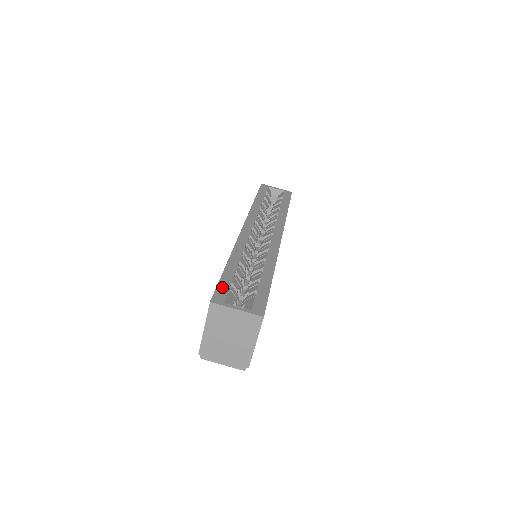
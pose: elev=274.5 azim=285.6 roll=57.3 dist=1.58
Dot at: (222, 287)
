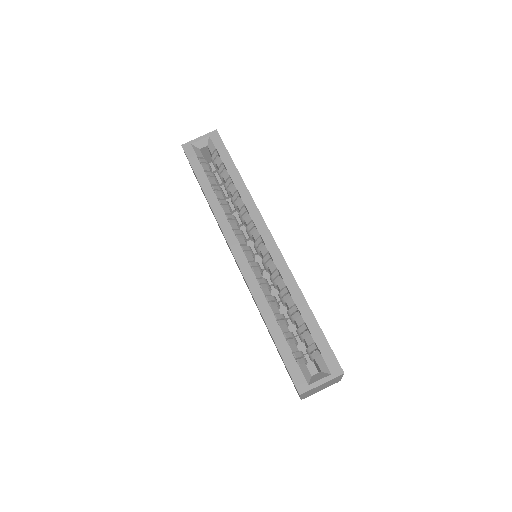
Dot at: (292, 367)
